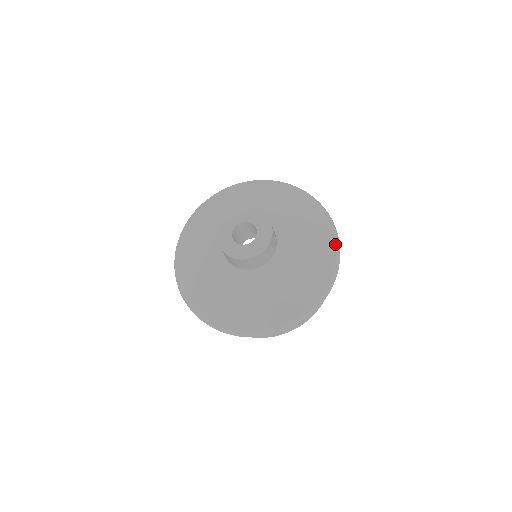
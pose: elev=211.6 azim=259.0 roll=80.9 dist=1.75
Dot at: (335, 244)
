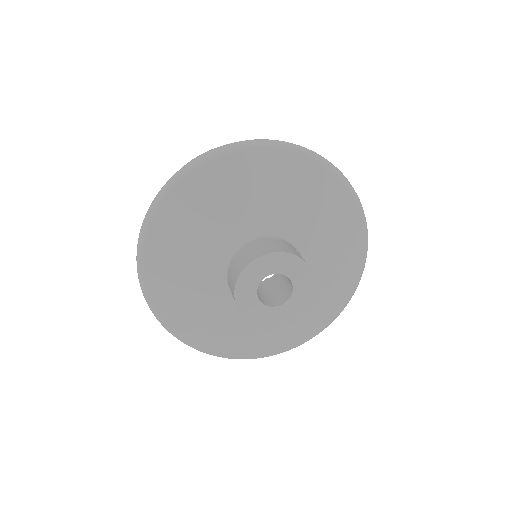
Dot at: (362, 267)
